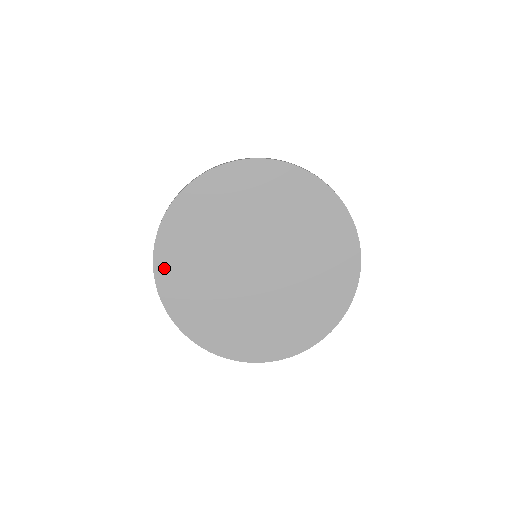
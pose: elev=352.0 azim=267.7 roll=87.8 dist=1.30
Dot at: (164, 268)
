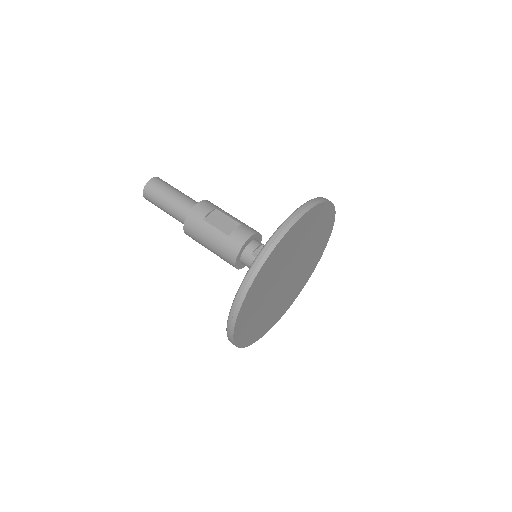
Dot at: (239, 331)
